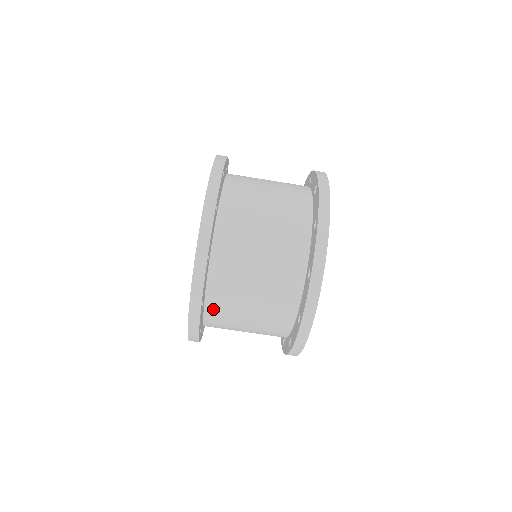
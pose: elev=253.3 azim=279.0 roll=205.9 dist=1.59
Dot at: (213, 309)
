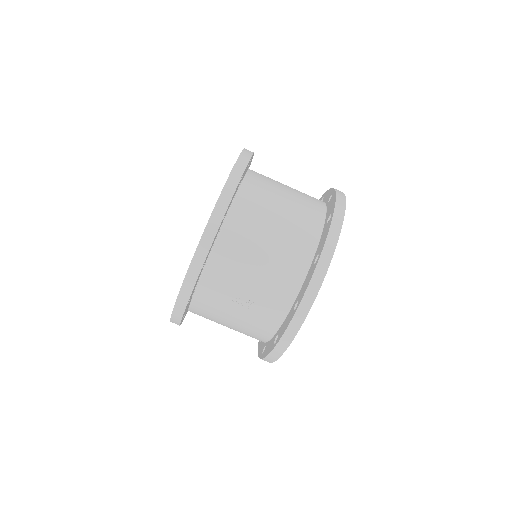
Dot at: (228, 236)
